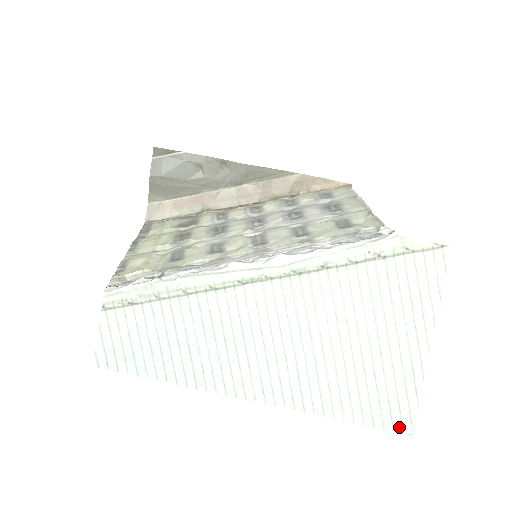
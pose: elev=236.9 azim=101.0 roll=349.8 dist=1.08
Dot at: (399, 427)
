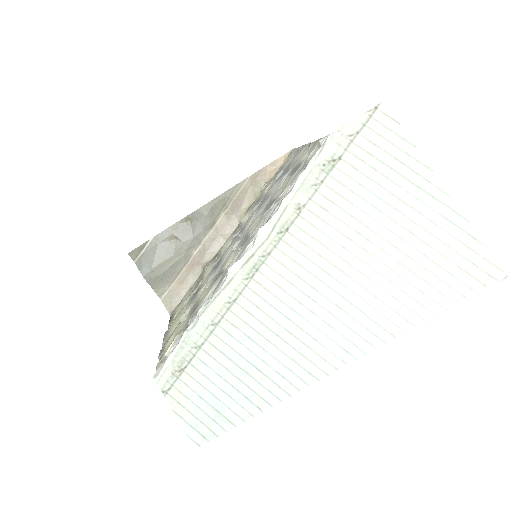
Dot at: (489, 280)
